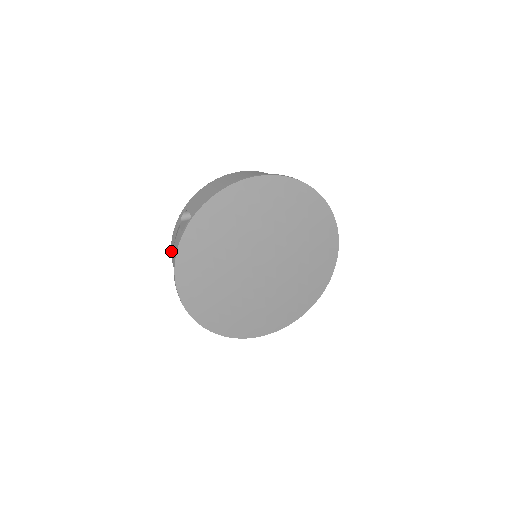
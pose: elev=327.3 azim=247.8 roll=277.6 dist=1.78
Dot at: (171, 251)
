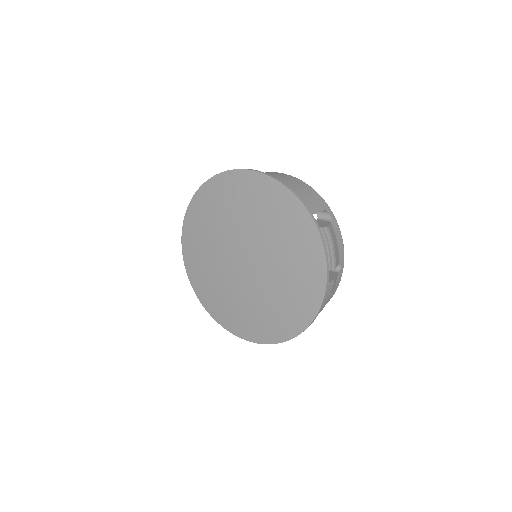
Dot at: occluded
